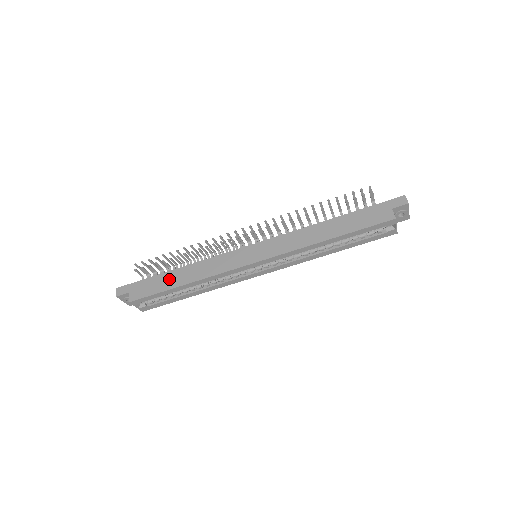
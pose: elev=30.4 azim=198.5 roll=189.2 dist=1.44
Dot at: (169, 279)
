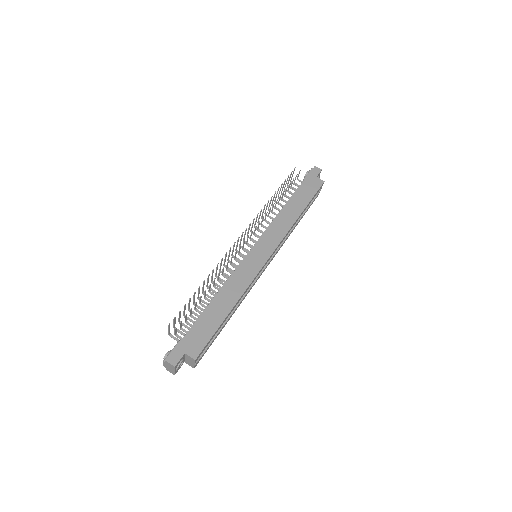
Dot at: (213, 315)
